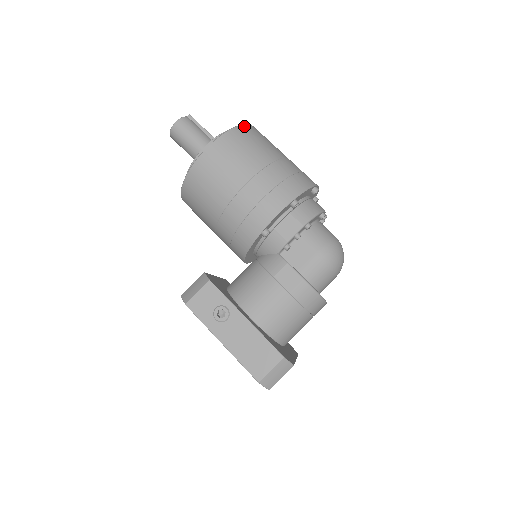
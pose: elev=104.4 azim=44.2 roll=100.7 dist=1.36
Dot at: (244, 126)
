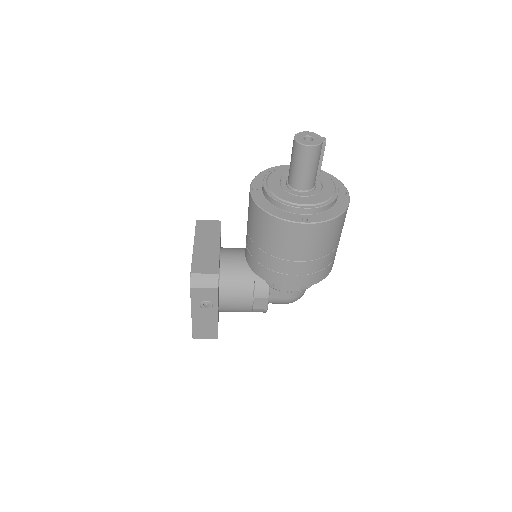
Dot at: (343, 215)
